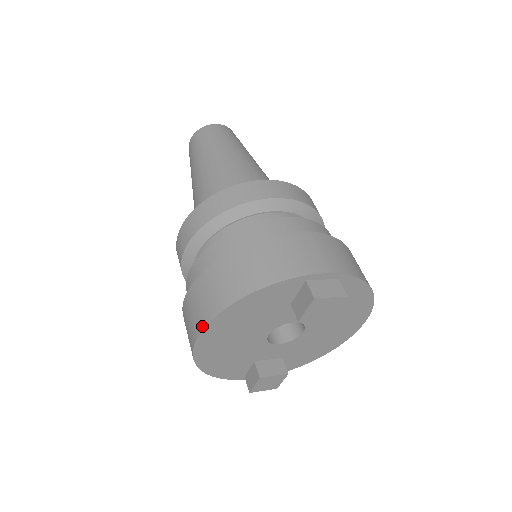
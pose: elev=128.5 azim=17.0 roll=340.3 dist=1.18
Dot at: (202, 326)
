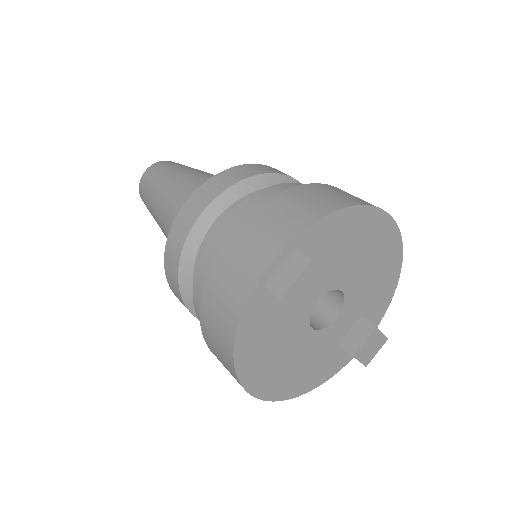
Dot at: occluded
